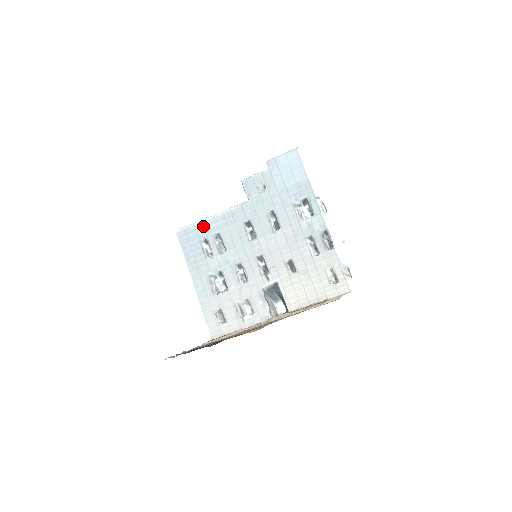
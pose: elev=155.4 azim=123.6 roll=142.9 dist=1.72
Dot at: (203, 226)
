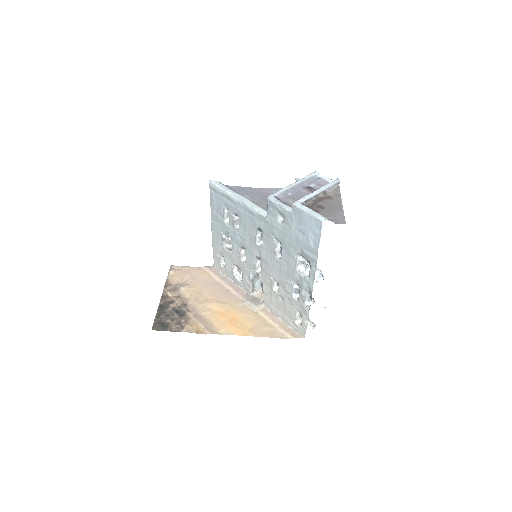
Dot at: (228, 198)
